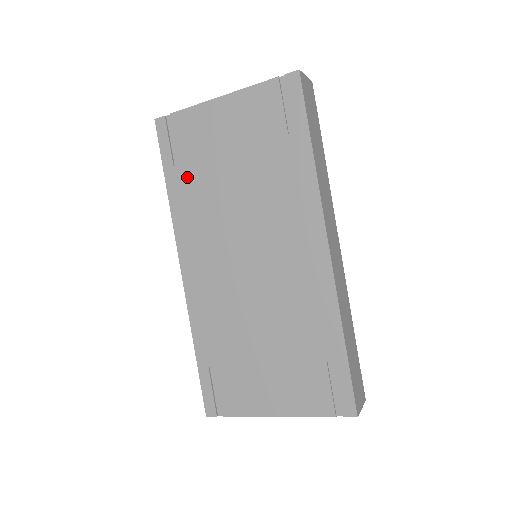
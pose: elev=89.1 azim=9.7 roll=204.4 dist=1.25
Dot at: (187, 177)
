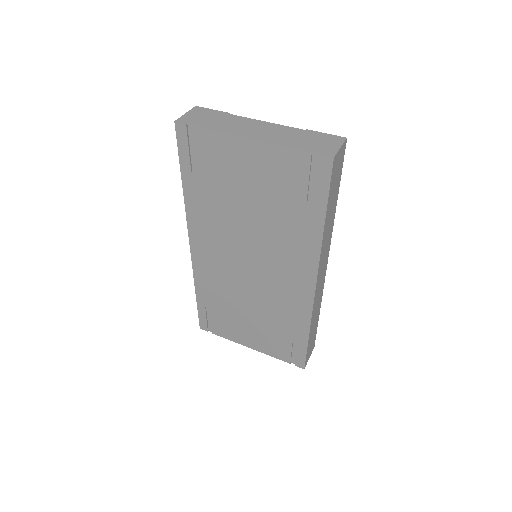
Dot at: (204, 187)
